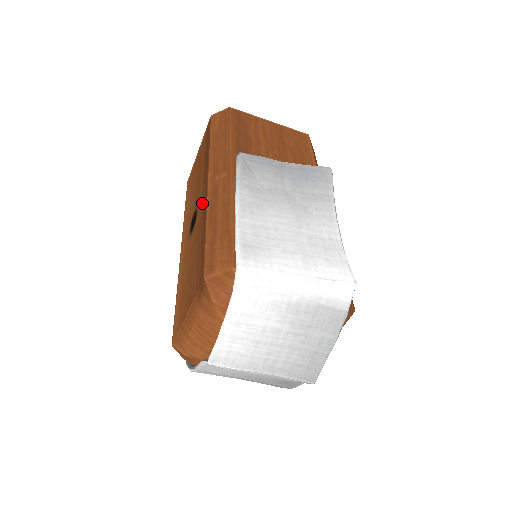
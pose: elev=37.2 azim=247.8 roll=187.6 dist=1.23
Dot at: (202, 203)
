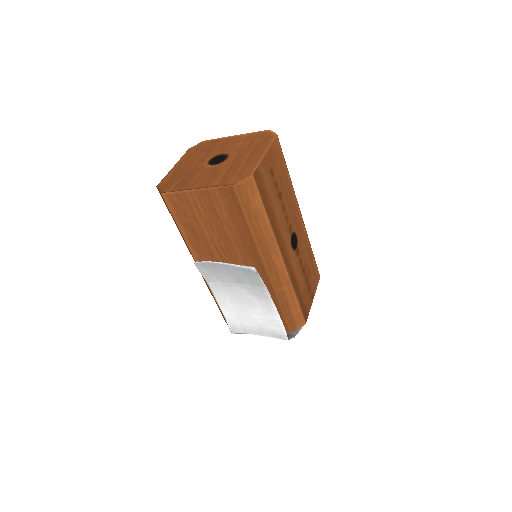
Dot at: occluded
